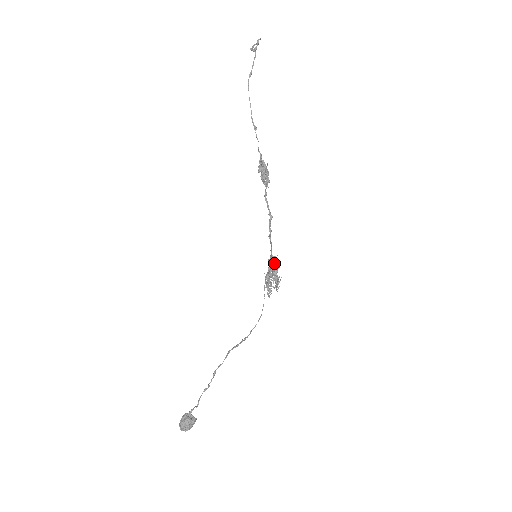
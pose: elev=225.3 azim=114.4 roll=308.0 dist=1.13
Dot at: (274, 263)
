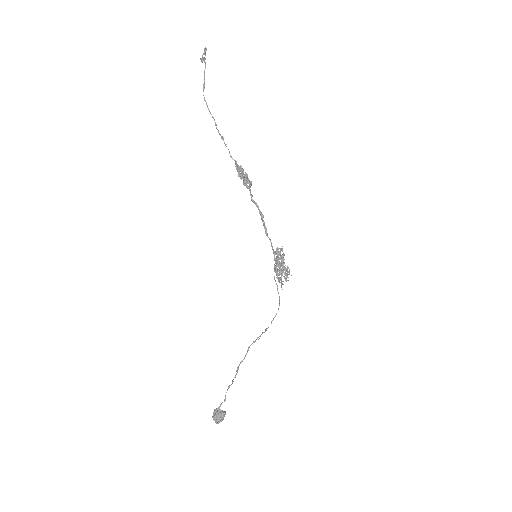
Dot at: (277, 257)
